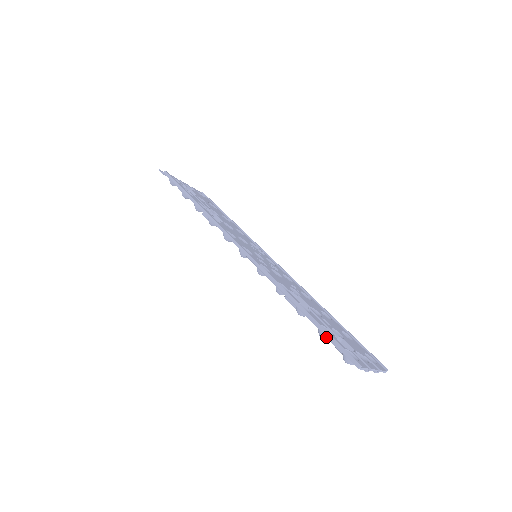
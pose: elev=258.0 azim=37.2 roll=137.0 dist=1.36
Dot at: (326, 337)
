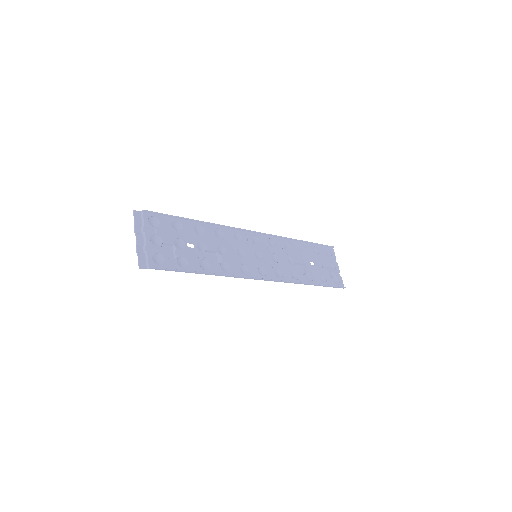
Dot at: occluded
